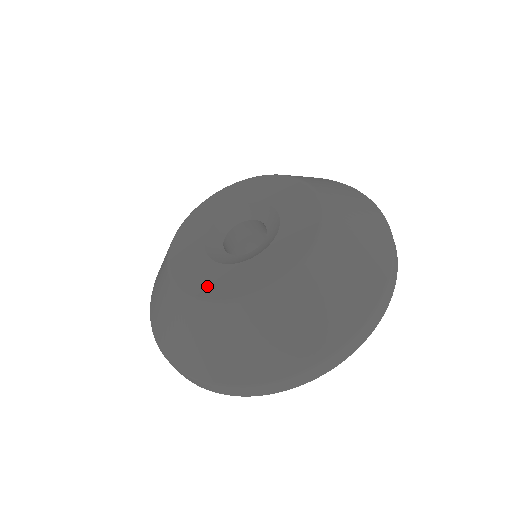
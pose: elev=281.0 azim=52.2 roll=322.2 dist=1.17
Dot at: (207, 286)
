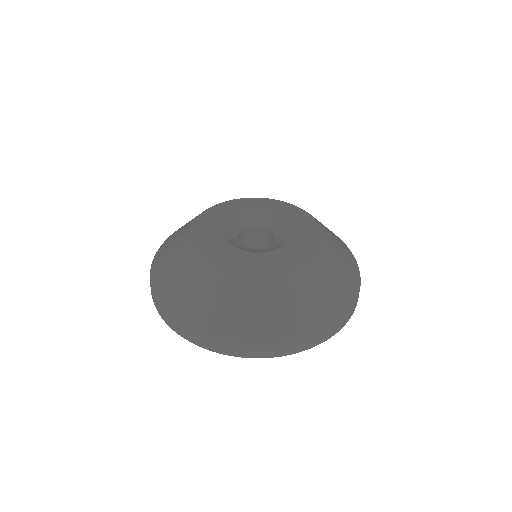
Dot at: (205, 243)
